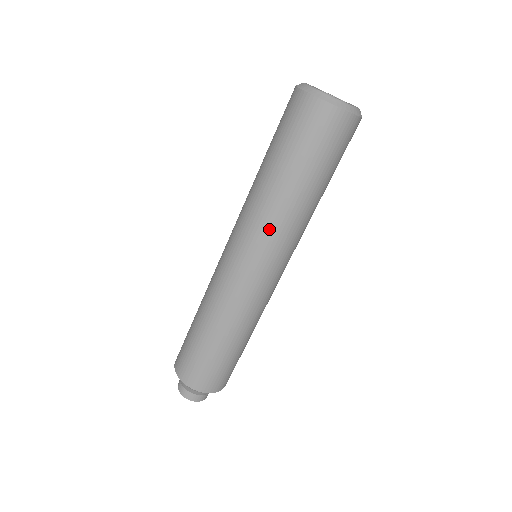
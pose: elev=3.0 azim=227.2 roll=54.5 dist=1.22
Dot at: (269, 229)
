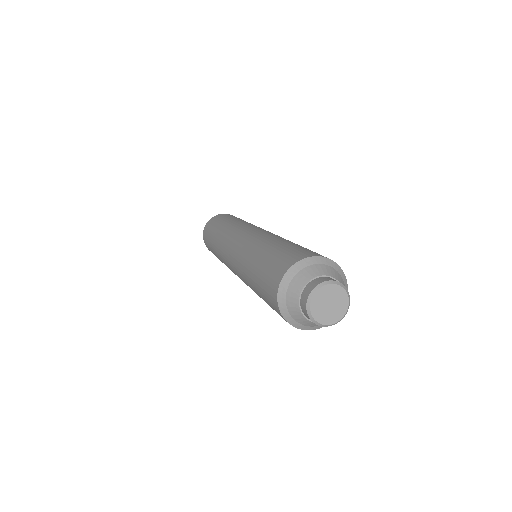
Dot at: (245, 224)
